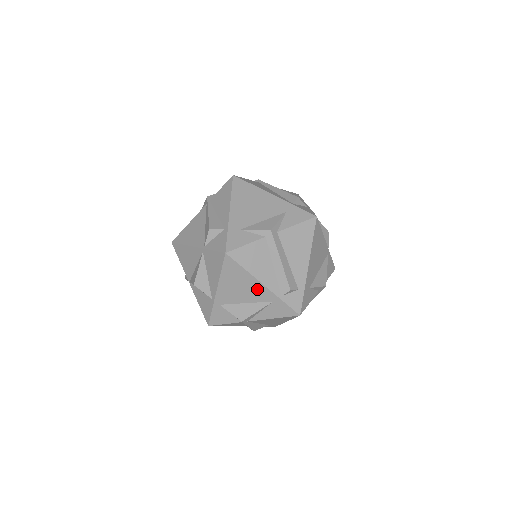
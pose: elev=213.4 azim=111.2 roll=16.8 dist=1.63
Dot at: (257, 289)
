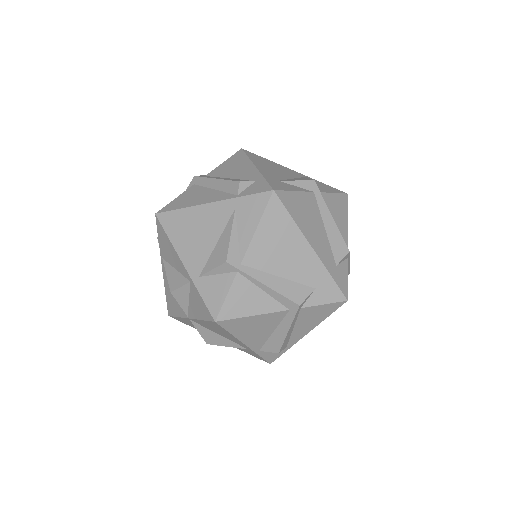
Dot at: (210, 215)
